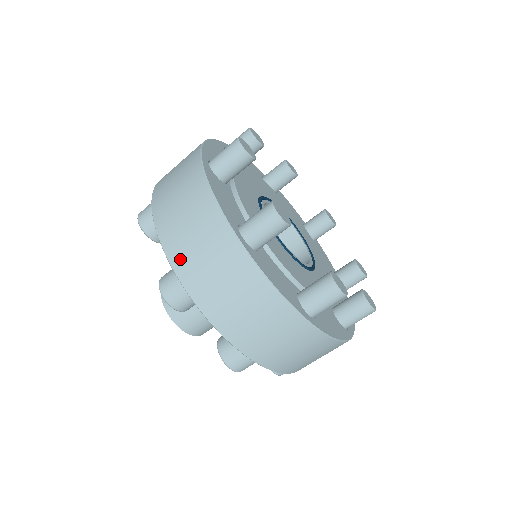
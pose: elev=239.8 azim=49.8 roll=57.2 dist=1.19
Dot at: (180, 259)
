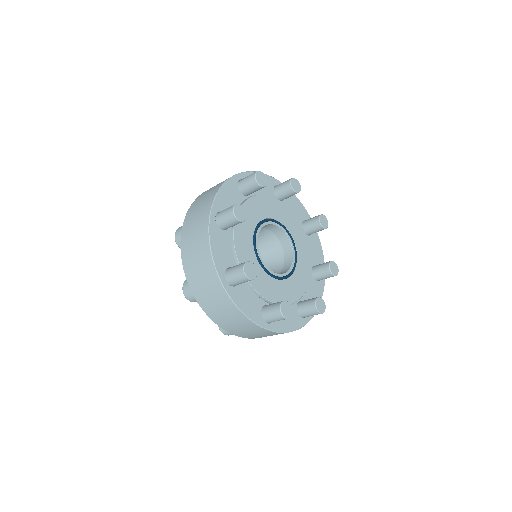
Dot at: (192, 281)
